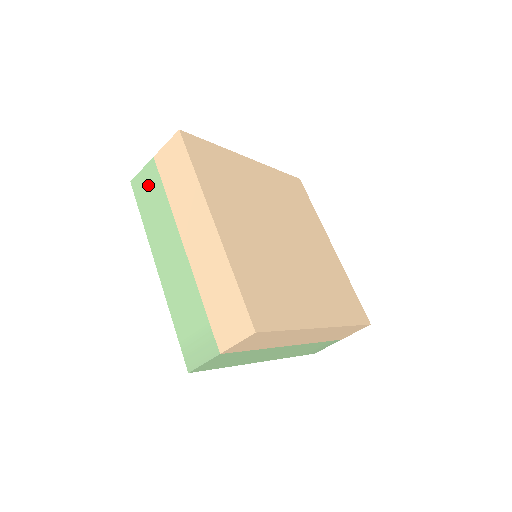
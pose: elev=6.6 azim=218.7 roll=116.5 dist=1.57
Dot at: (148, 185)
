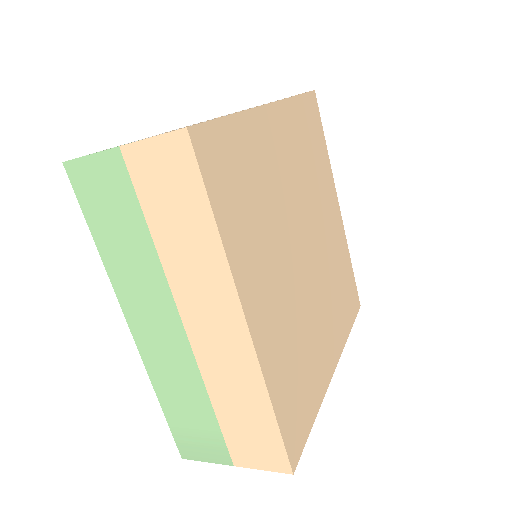
Dot at: (107, 194)
